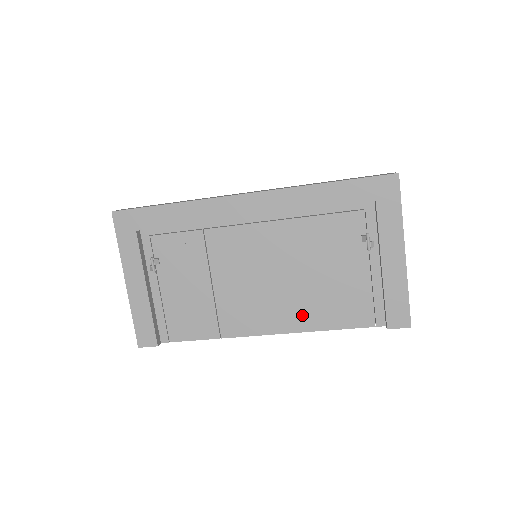
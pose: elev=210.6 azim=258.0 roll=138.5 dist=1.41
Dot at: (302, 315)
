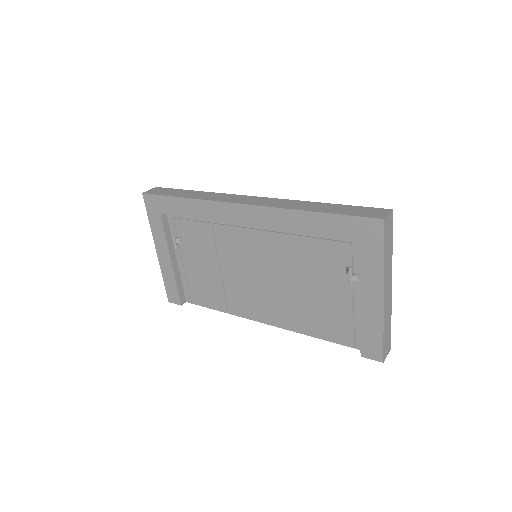
Dot at: (291, 317)
